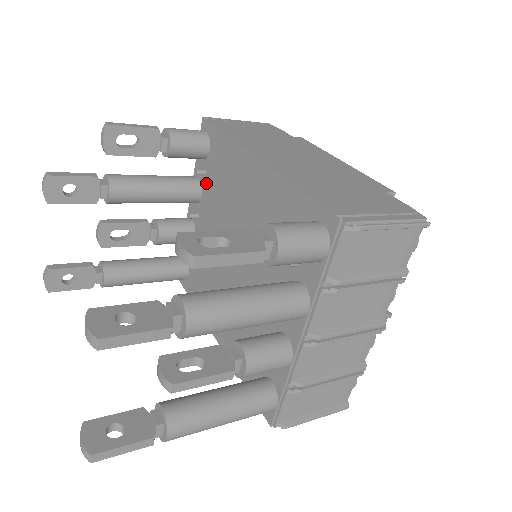
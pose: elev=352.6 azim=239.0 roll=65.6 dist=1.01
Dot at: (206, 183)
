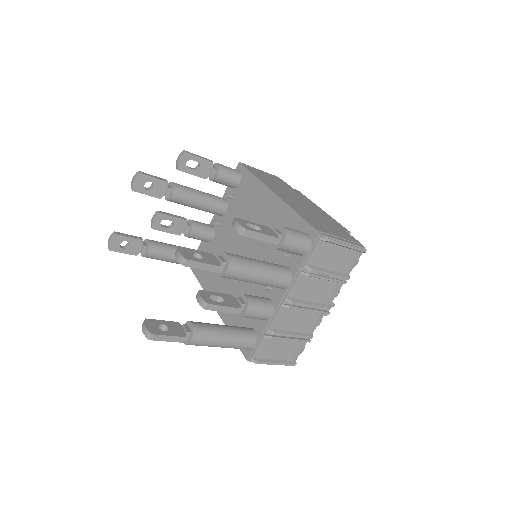
Dot at: (232, 204)
